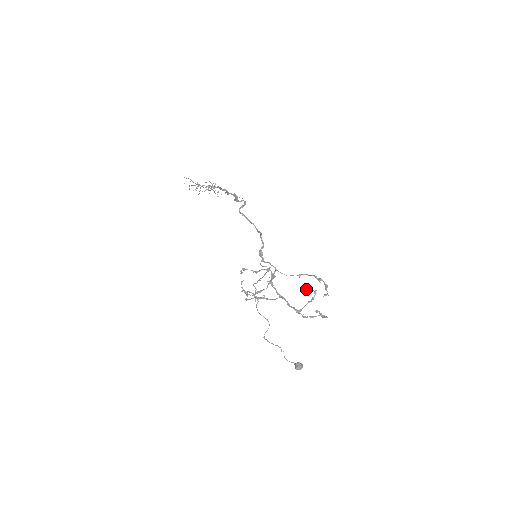
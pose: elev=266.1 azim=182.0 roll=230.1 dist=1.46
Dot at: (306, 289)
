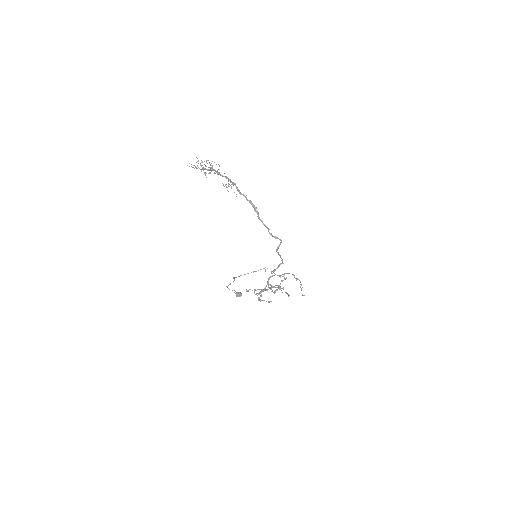
Dot at: occluded
